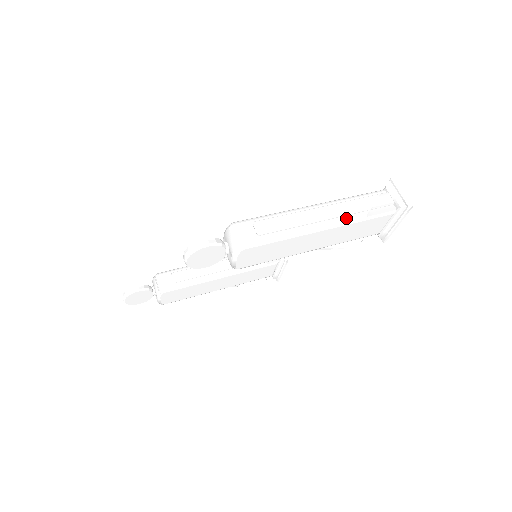
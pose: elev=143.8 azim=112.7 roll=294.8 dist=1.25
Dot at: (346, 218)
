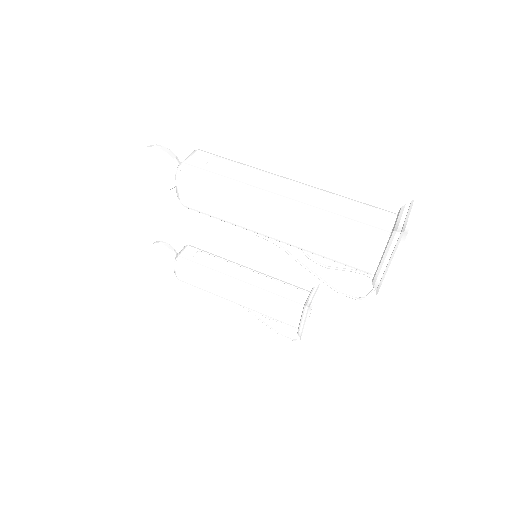
Dot at: (314, 205)
